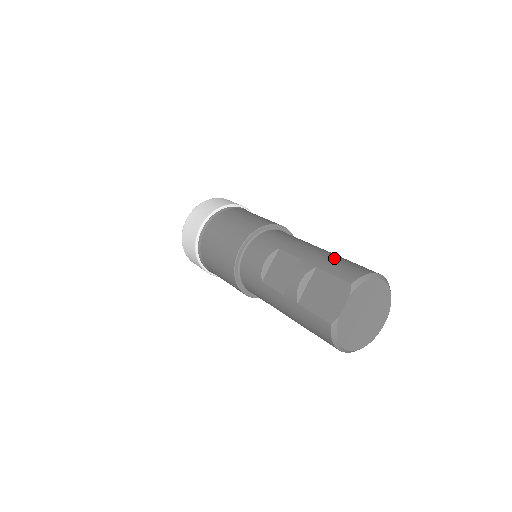
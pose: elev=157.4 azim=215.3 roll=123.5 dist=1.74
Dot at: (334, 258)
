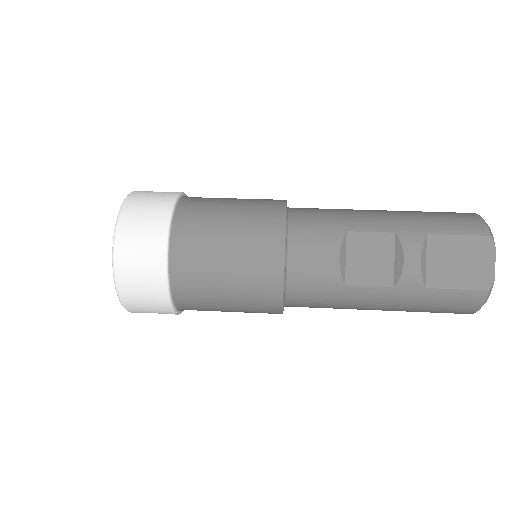
Dot at: (423, 215)
